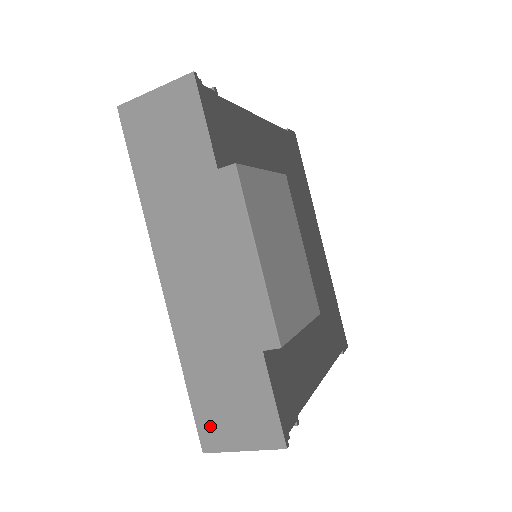
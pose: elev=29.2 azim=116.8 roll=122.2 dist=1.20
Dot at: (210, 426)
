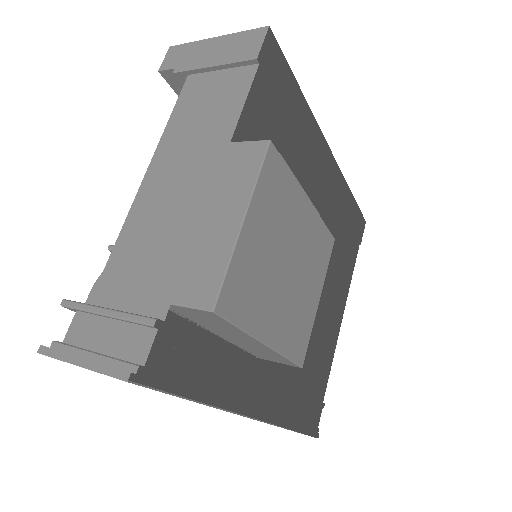
Dot at: (257, 419)
